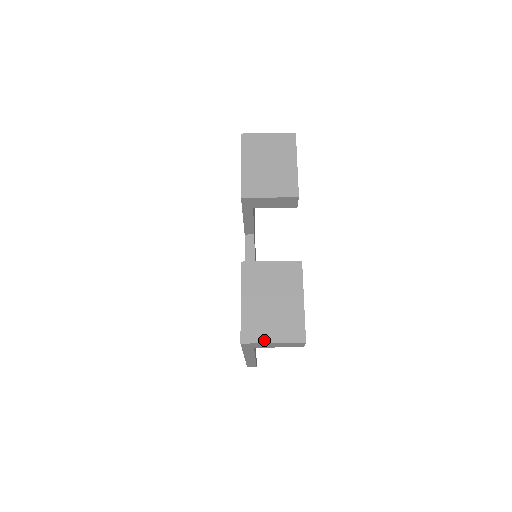
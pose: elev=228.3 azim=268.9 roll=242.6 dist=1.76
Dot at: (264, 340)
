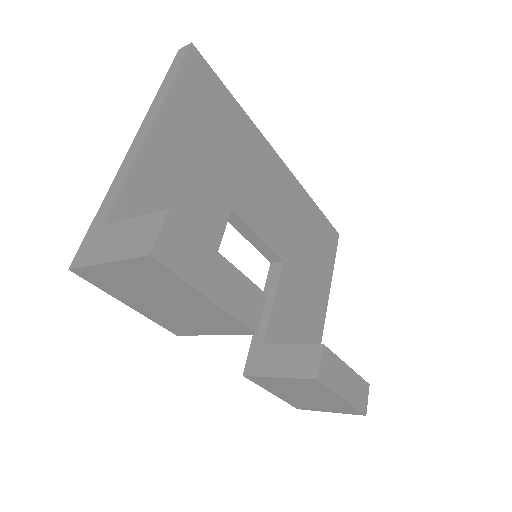
Dot at: occluded
